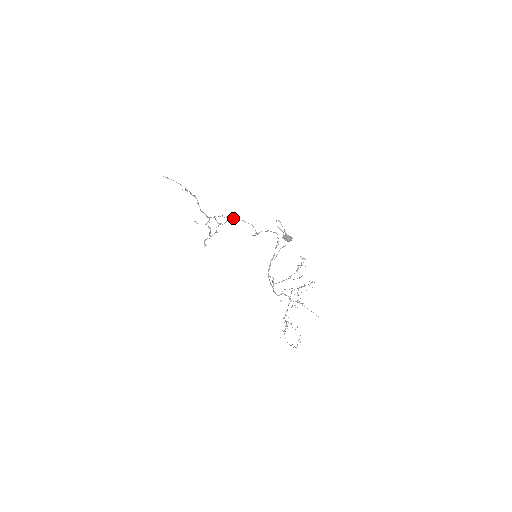
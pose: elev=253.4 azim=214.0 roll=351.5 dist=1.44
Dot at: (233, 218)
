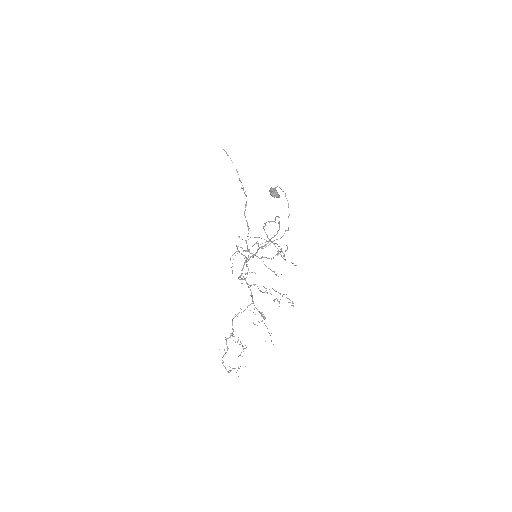
Dot at: occluded
